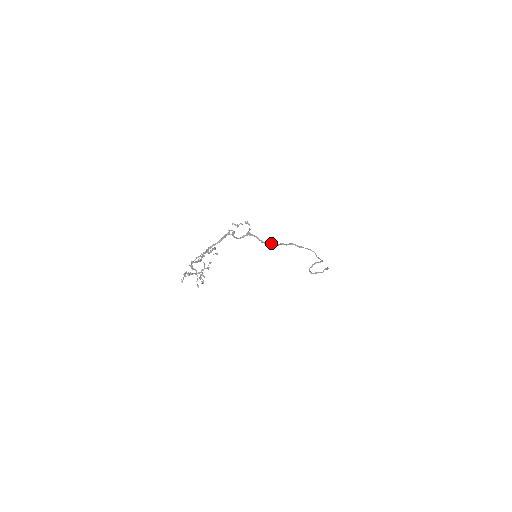
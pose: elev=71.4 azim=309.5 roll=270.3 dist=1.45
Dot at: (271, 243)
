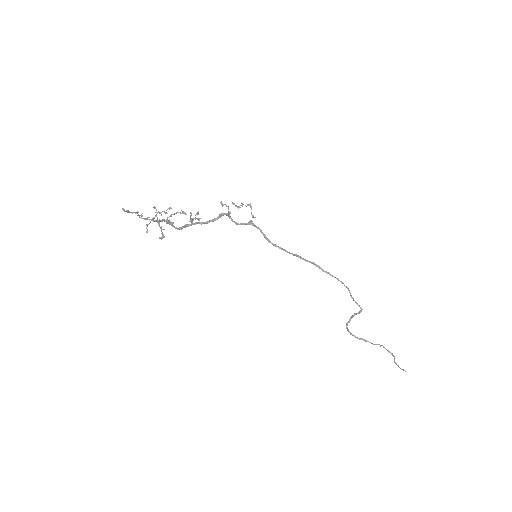
Dot at: occluded
